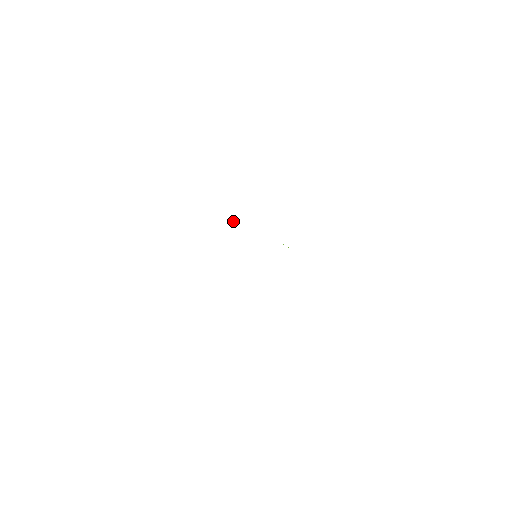
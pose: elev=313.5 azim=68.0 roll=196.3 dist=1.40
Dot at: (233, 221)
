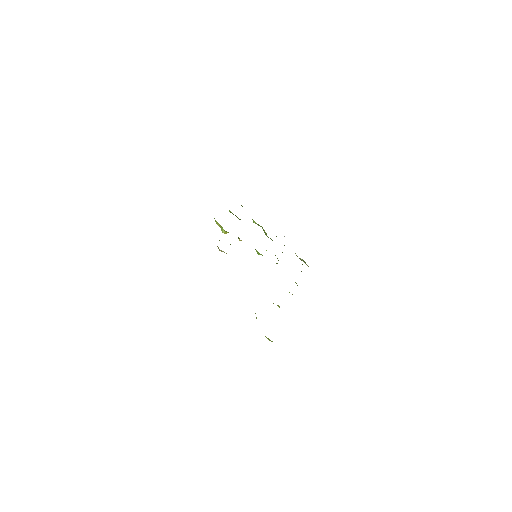
Dot at: occluded
